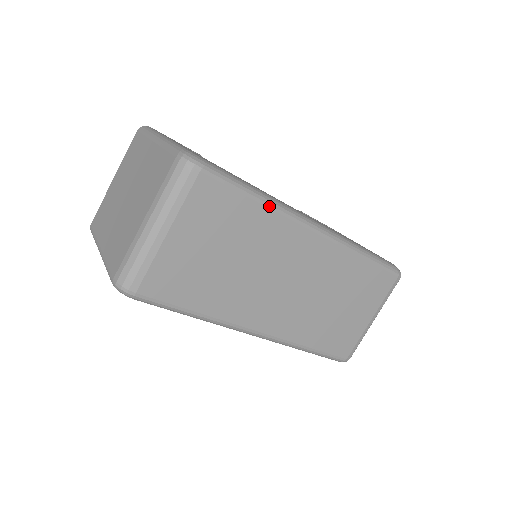
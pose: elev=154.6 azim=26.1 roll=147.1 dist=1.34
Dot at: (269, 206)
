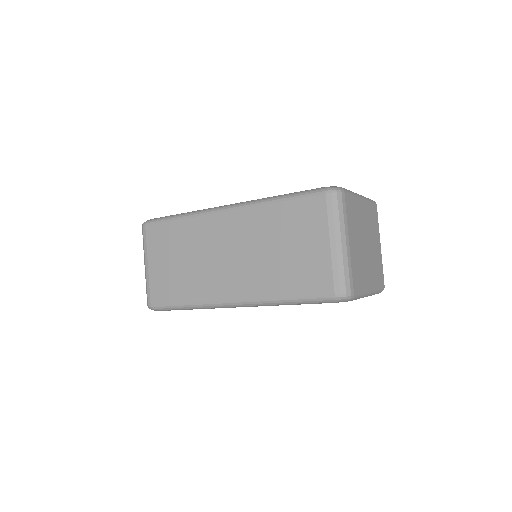
Dot at: (186, 217)
